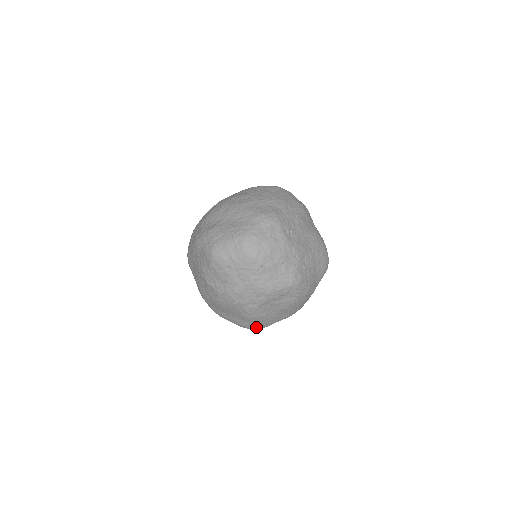
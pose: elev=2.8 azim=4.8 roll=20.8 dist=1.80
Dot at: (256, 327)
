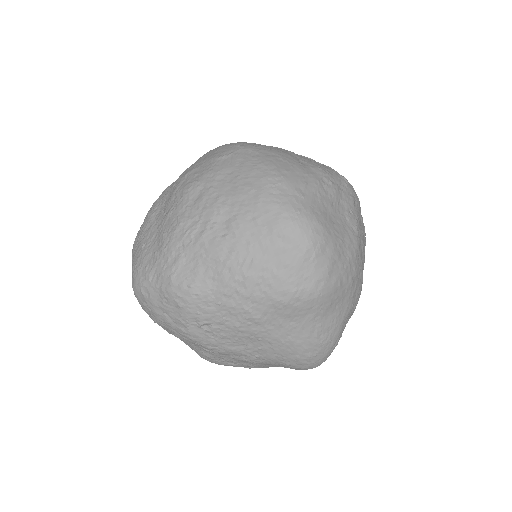
Dot at: occluded
